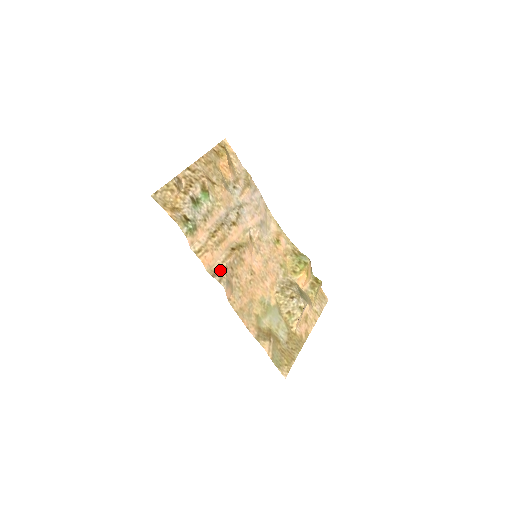
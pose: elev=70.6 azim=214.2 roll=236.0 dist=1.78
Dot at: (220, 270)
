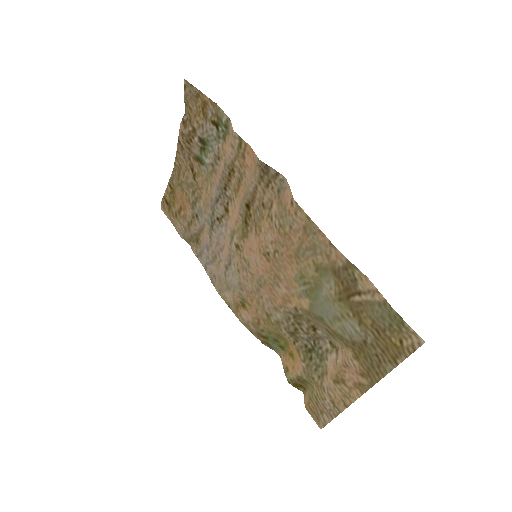
Dot at: (264, 179)
